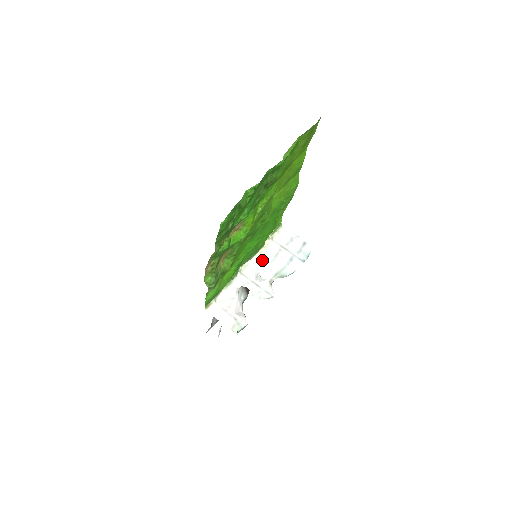
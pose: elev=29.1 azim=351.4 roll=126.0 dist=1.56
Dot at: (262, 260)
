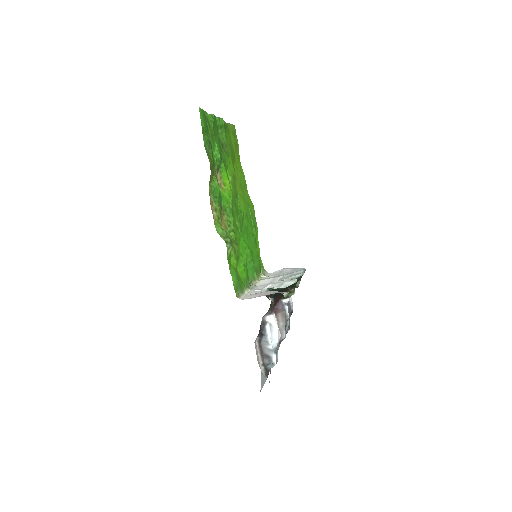
Dot at: (266, 280)
